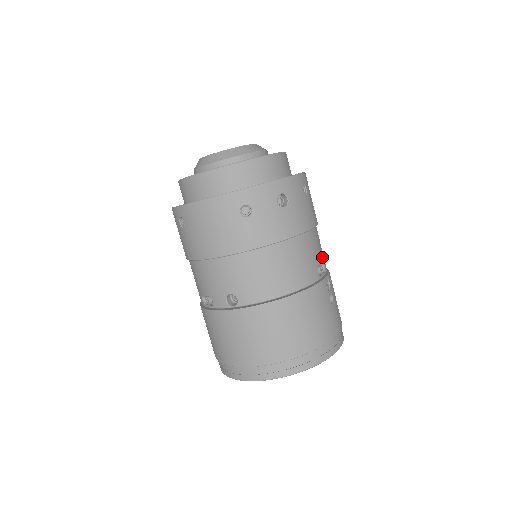
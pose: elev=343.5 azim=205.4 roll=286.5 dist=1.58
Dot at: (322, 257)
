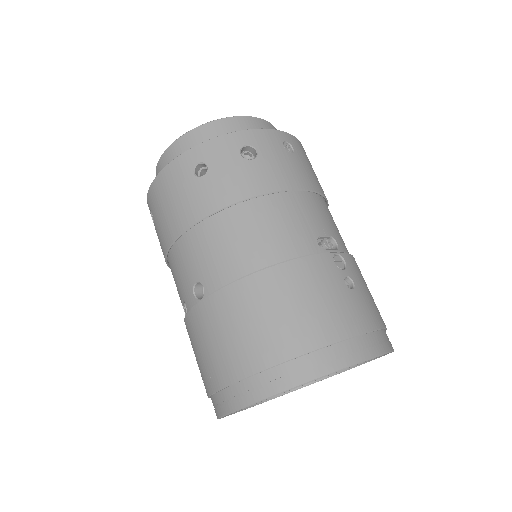
Dot at: (331, 231)
